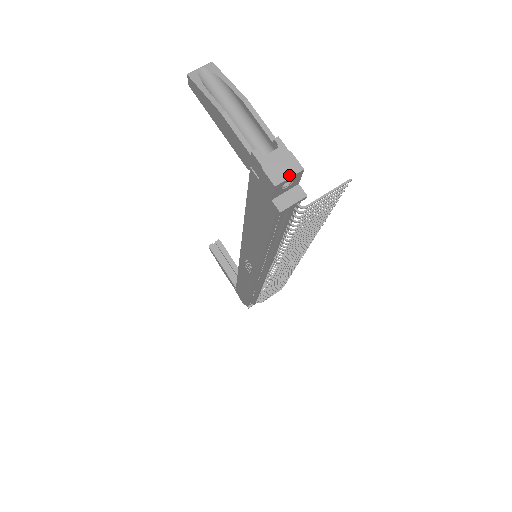
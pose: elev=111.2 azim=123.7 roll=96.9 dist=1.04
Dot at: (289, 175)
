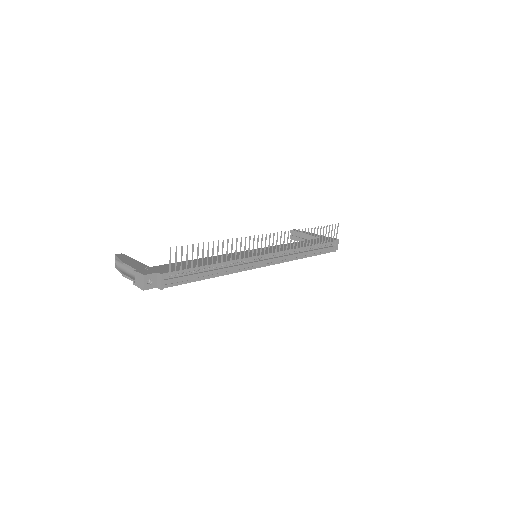
Dot at: (143, 282)
